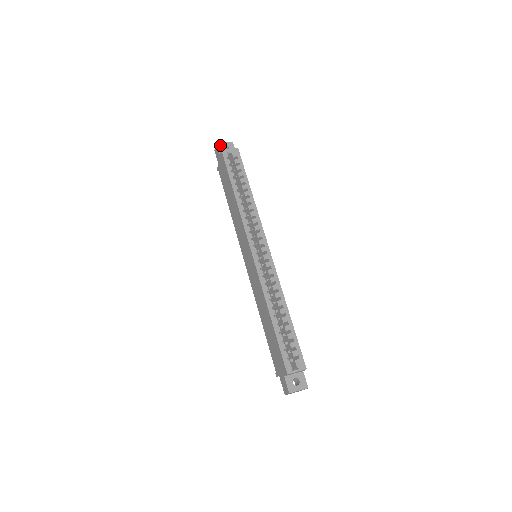
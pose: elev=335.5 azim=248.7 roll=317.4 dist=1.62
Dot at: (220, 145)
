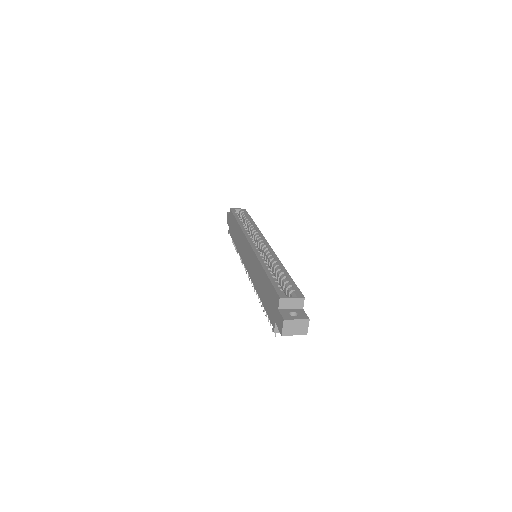
Dot at: occluded
